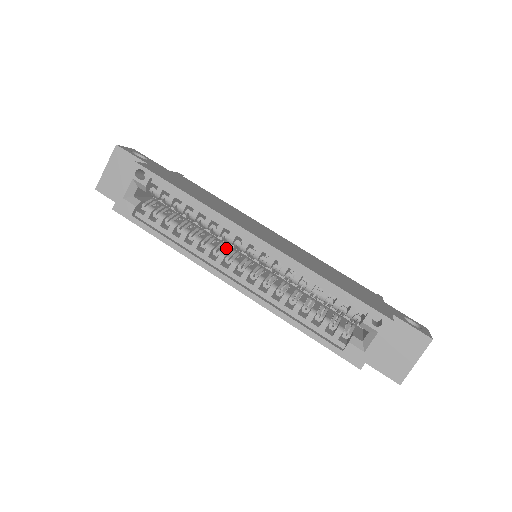
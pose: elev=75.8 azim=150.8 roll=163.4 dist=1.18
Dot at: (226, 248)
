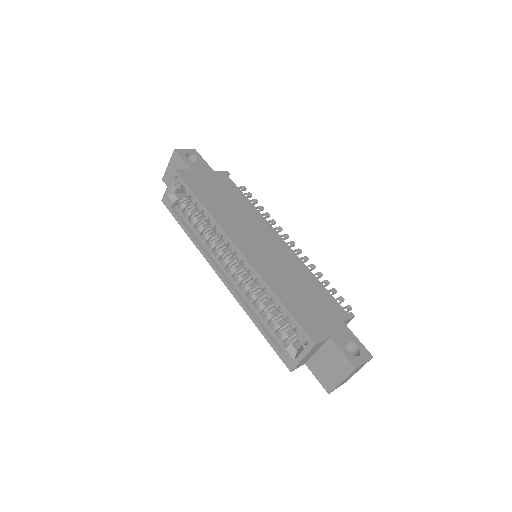
Dot at: occluded
